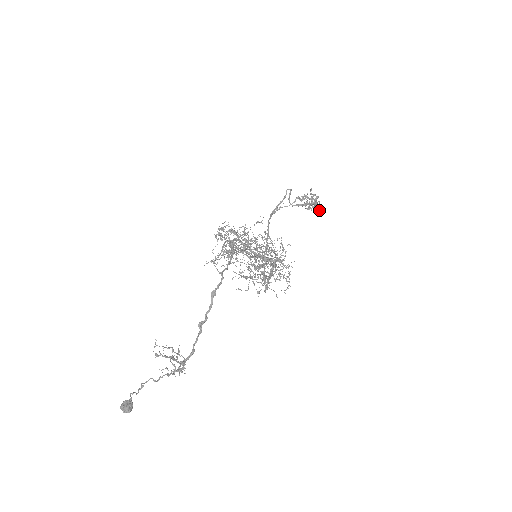
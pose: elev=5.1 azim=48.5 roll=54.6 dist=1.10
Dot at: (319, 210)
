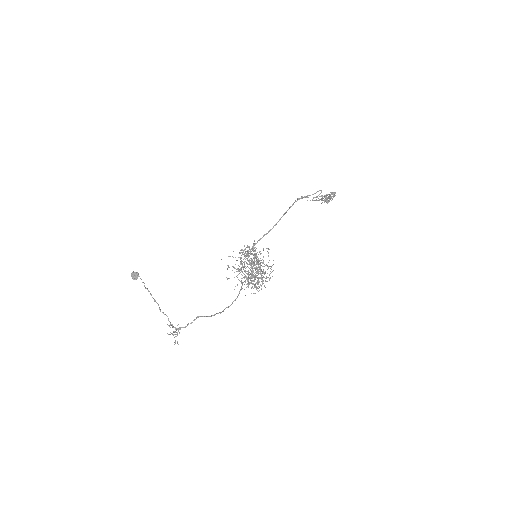
Dot at: occluded
